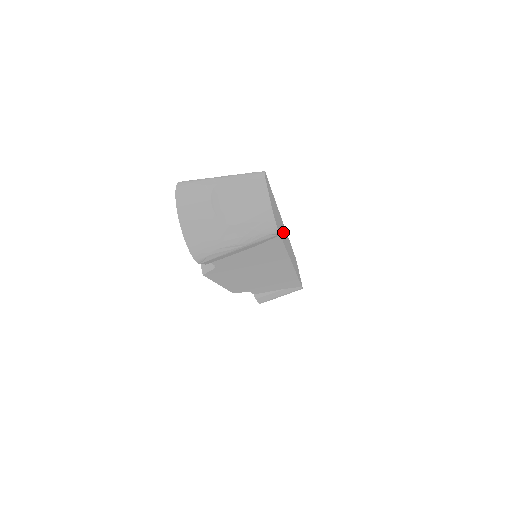
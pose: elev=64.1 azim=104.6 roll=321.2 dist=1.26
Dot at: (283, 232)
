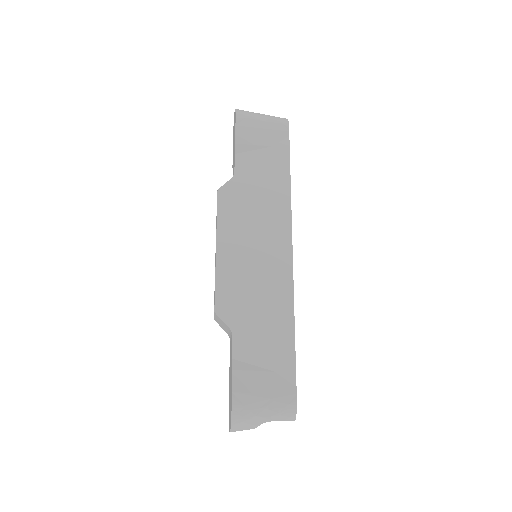
Dot at: occluded
